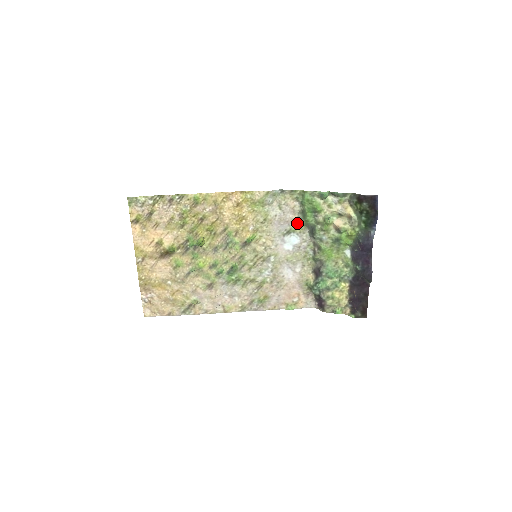
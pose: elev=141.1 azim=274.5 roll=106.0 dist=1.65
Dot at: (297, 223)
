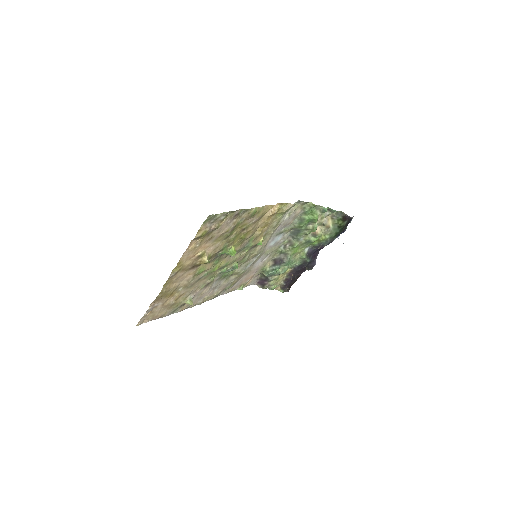
Dot at: (290, 226)
